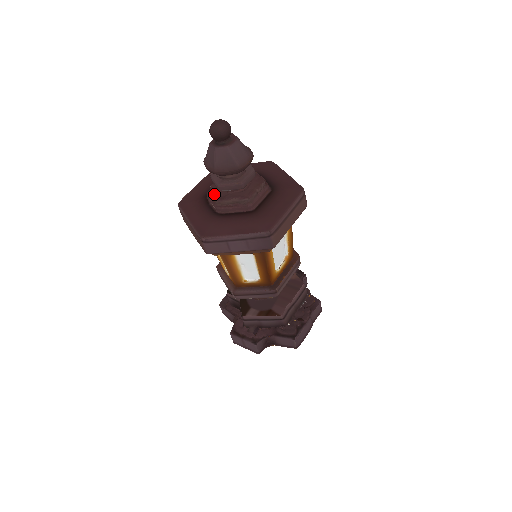
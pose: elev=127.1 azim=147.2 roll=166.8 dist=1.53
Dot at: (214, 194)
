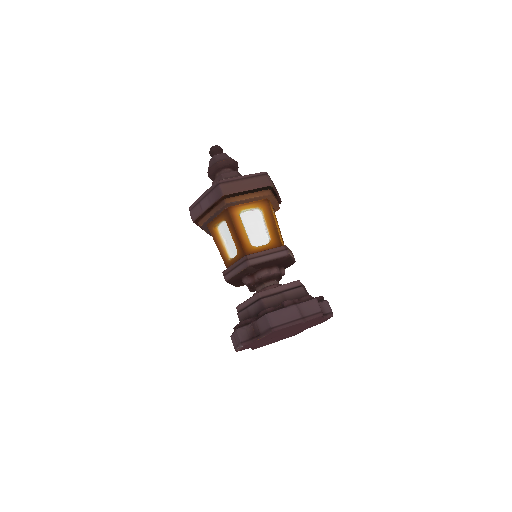
Dot at: occluded
